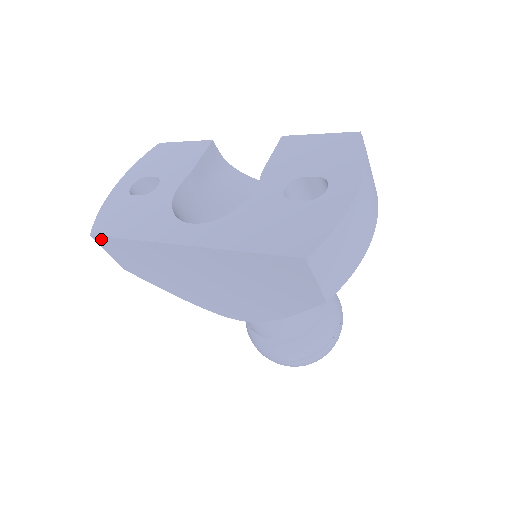
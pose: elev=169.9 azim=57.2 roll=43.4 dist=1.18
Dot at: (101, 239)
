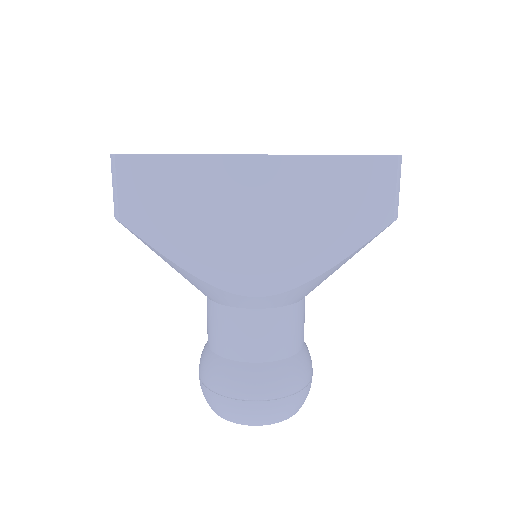
Dot at: (130, 160)
